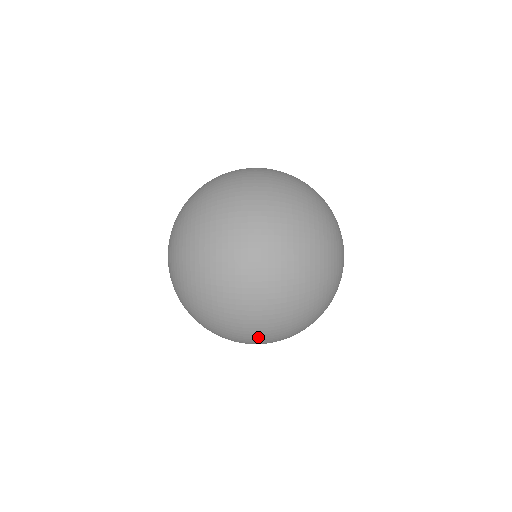
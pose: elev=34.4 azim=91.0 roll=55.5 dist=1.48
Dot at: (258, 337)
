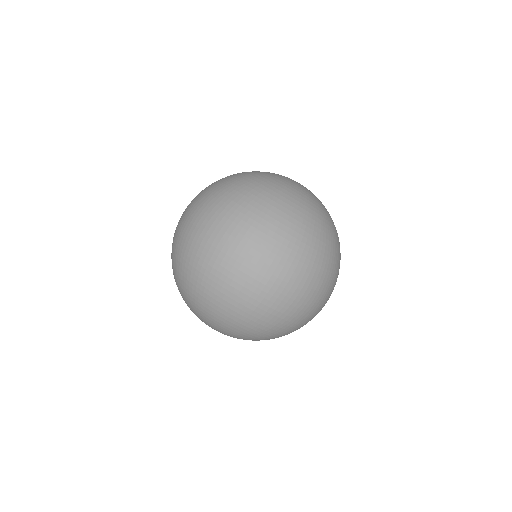
Dot at: (197, 225)
